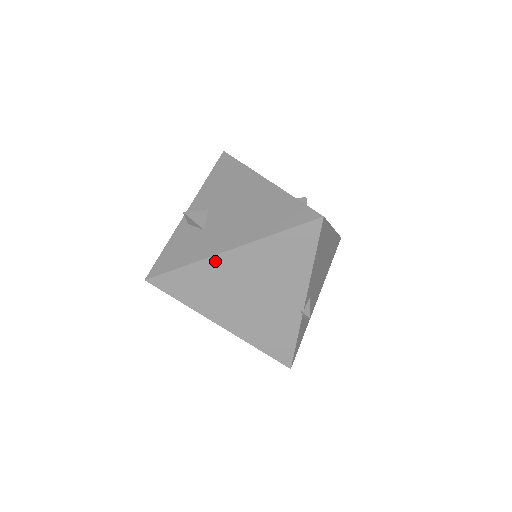
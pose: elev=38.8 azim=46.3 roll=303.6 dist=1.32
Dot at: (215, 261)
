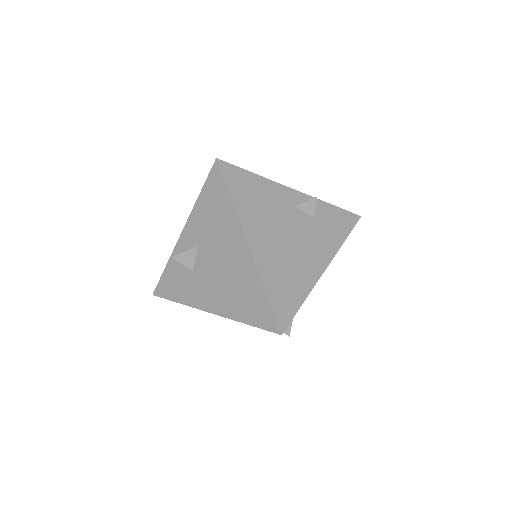
Dot at: occluded
